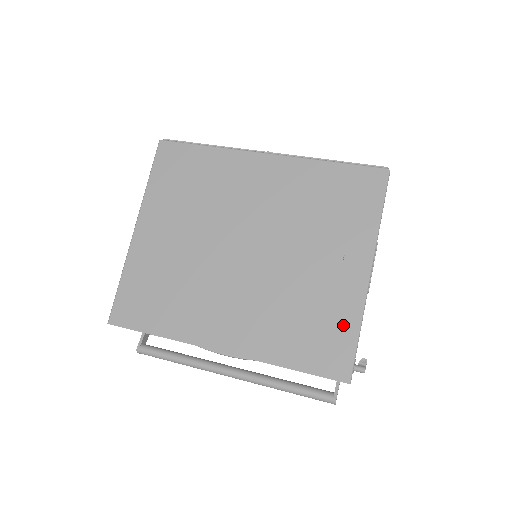
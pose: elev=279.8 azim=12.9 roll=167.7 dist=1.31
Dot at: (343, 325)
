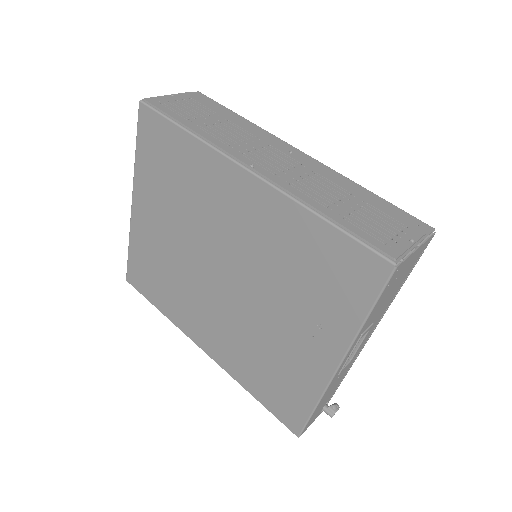
Dot at: (301, 395)
